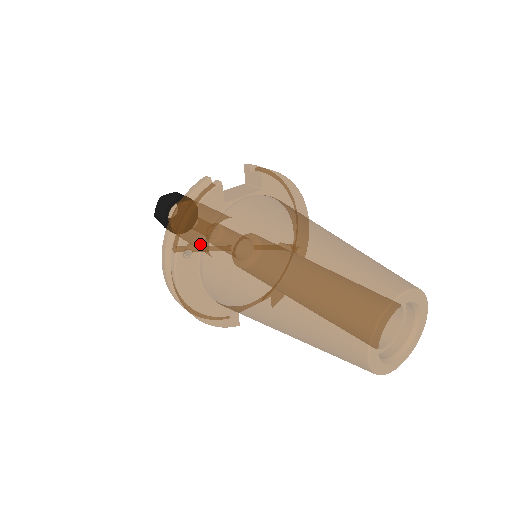
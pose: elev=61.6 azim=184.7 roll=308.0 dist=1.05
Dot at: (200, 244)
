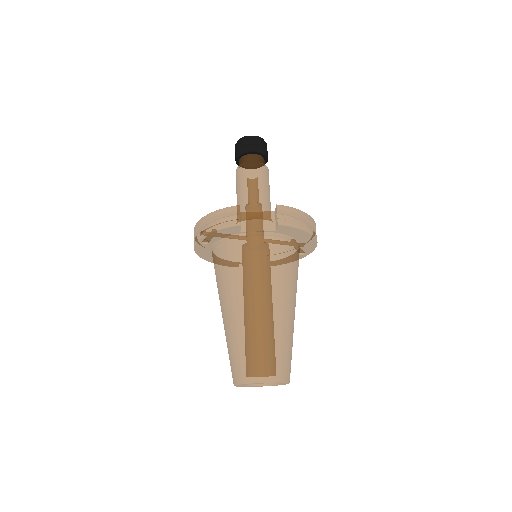
Dot at: (216, 241)
